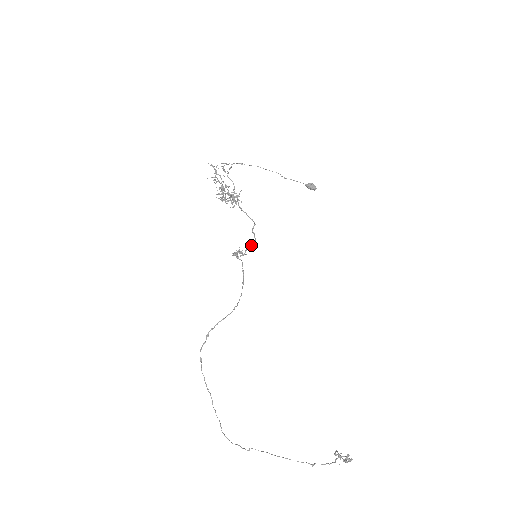
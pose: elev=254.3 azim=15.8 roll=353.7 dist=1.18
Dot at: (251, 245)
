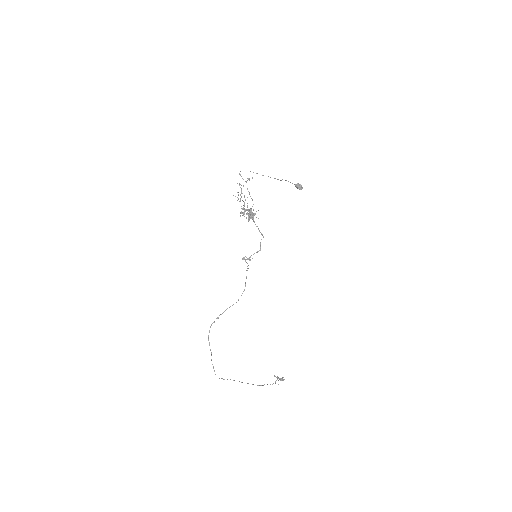
Dot at: occluded
